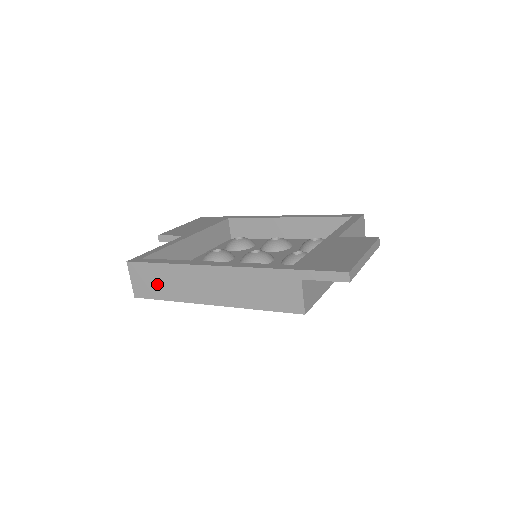
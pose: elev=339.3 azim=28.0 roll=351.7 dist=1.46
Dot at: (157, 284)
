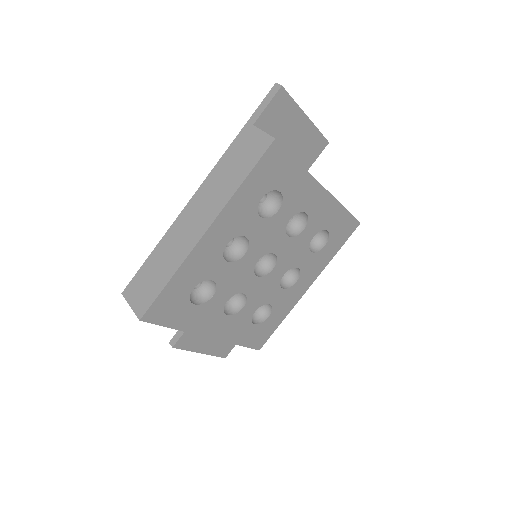
Dot at: (154, 277)
